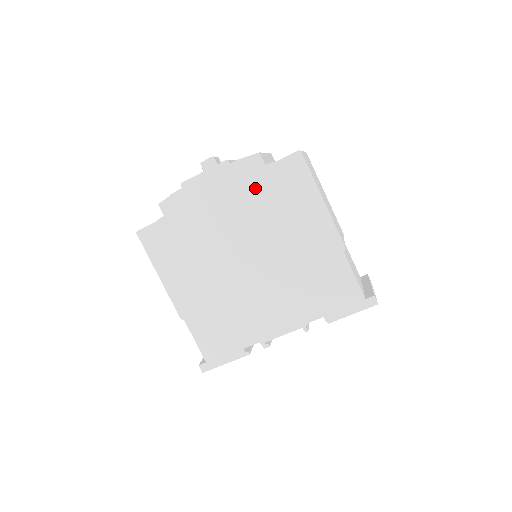
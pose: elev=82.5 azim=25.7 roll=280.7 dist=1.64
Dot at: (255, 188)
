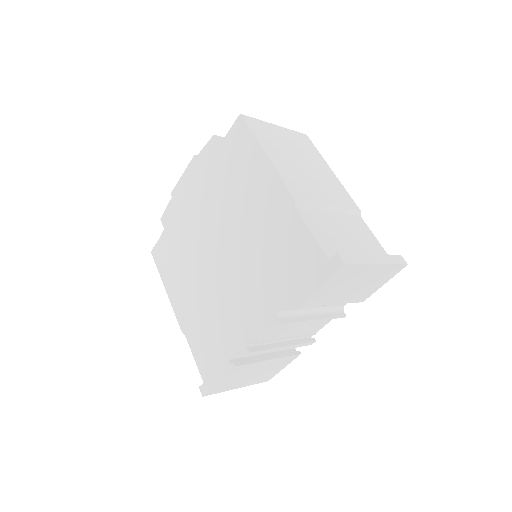
Dot at: (215, 171)
